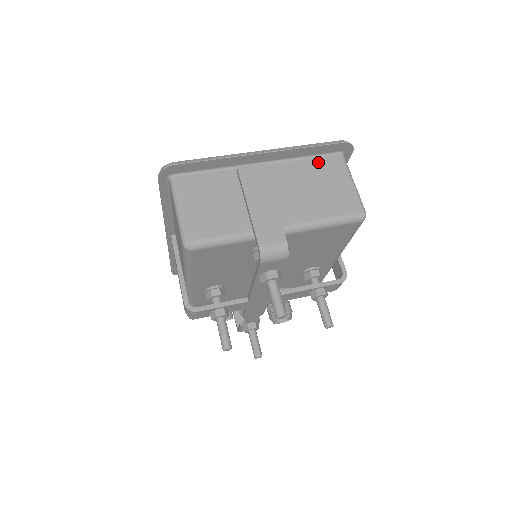
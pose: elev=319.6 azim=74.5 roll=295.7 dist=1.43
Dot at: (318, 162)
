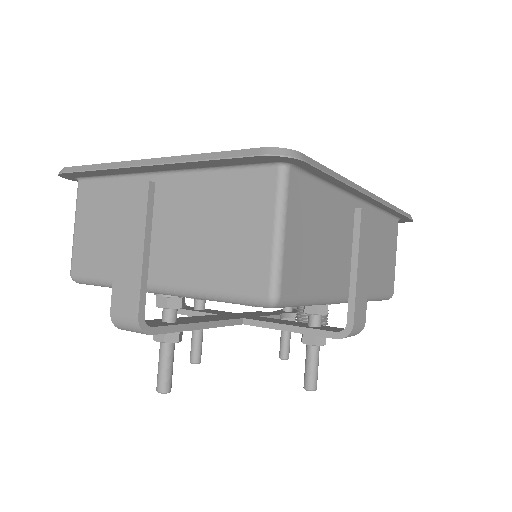
Dot at: (236, 180)
